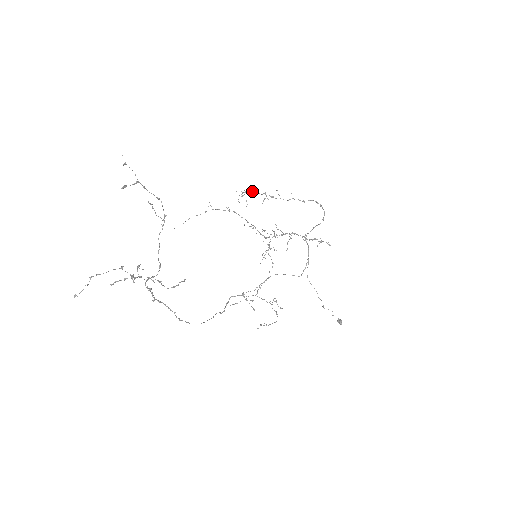
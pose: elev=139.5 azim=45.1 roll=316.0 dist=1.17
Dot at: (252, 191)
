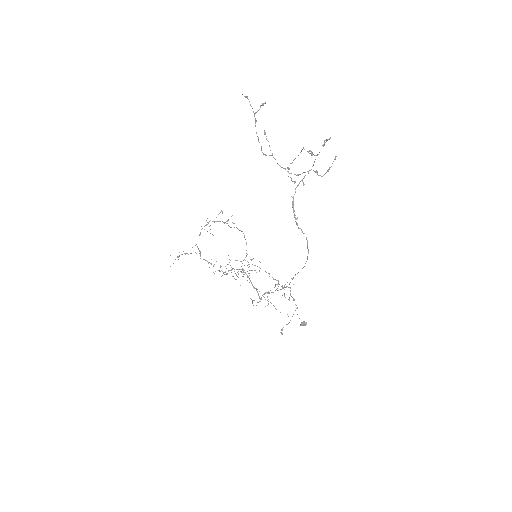
Dot at: occluded
